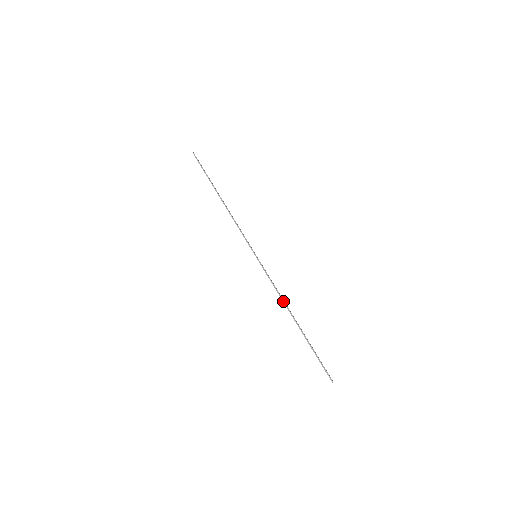
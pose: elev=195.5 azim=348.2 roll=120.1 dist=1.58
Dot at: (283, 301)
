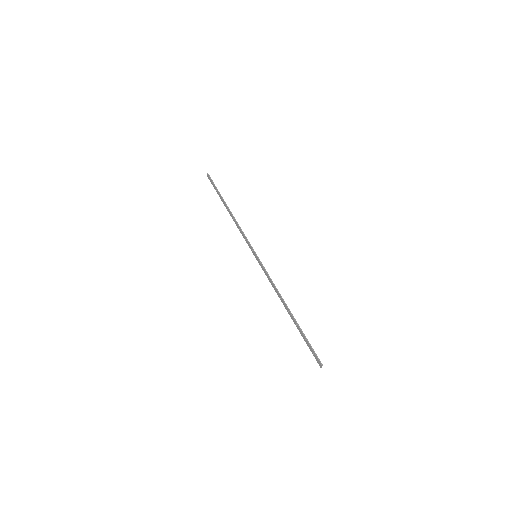
Dot at: (279, 293)
